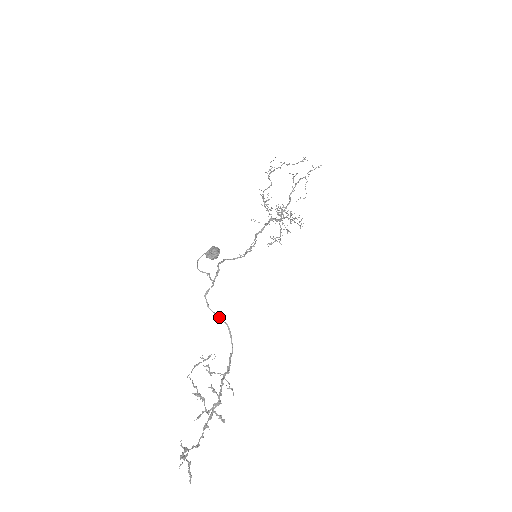
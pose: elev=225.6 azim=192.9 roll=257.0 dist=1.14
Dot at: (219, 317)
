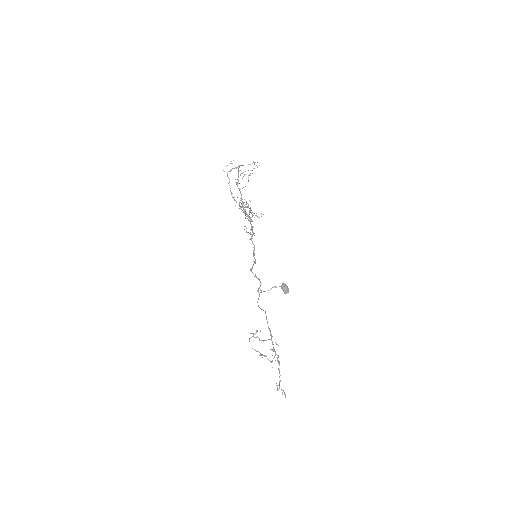
Dot at: (263, 310)
